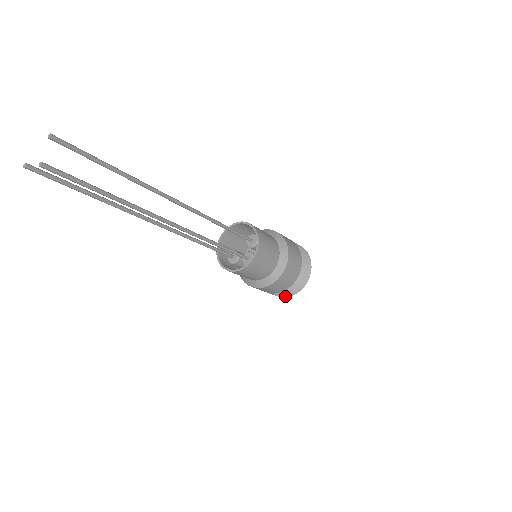
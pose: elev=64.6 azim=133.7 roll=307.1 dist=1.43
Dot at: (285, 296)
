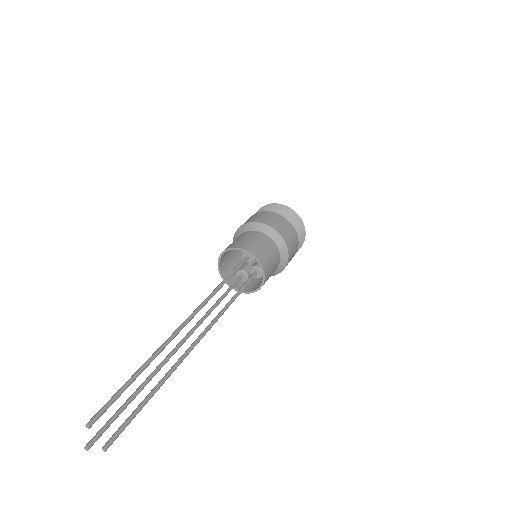
Dot at: occluded
